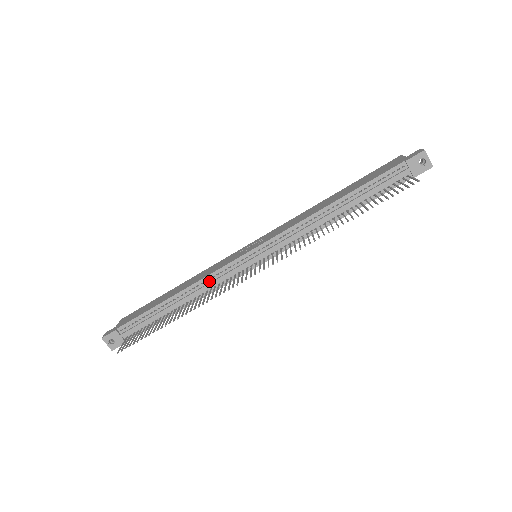
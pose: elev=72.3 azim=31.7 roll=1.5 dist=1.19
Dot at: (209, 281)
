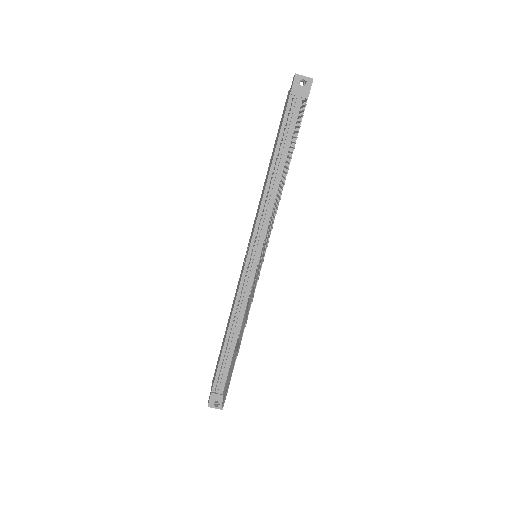
Dot at: (240, 303)
